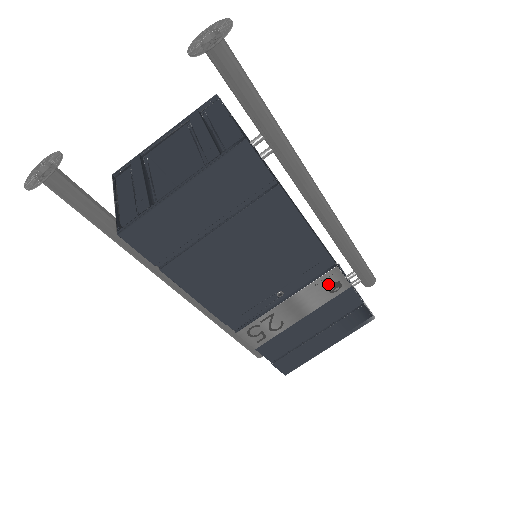
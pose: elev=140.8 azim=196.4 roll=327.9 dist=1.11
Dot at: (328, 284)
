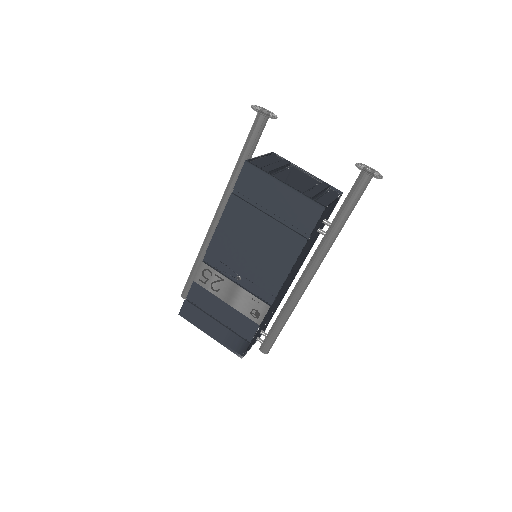
Dot at: (256, 307)
